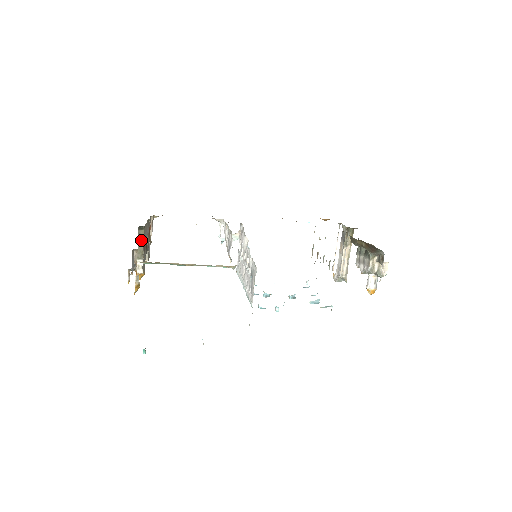
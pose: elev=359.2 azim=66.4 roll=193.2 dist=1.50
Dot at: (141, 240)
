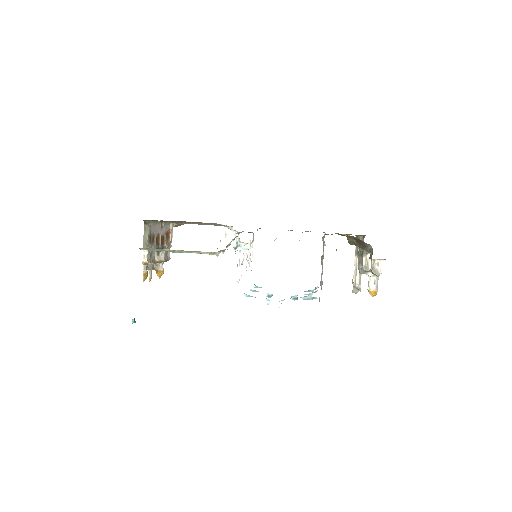
Dot at: (146, 233)
